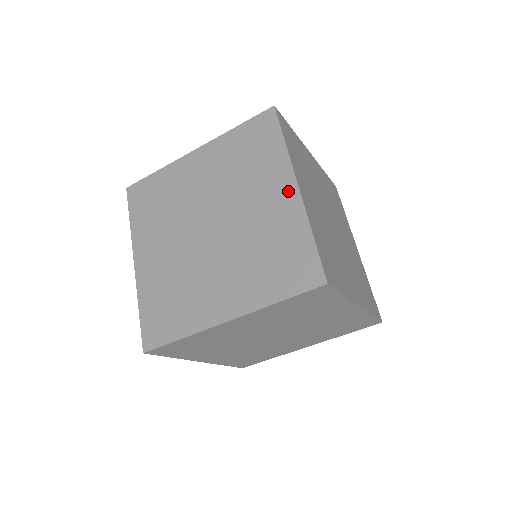
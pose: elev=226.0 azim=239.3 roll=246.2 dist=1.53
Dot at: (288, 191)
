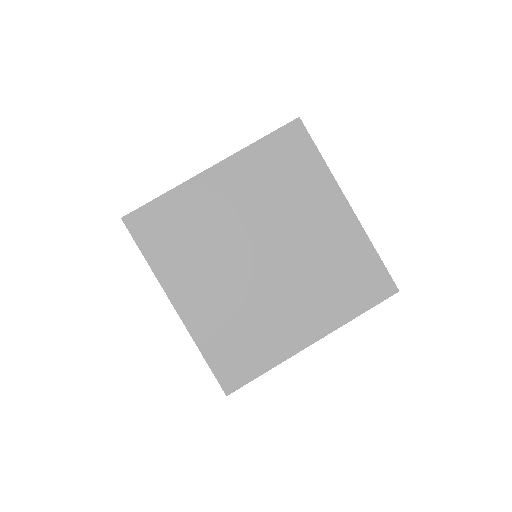
Dot at: occluded
